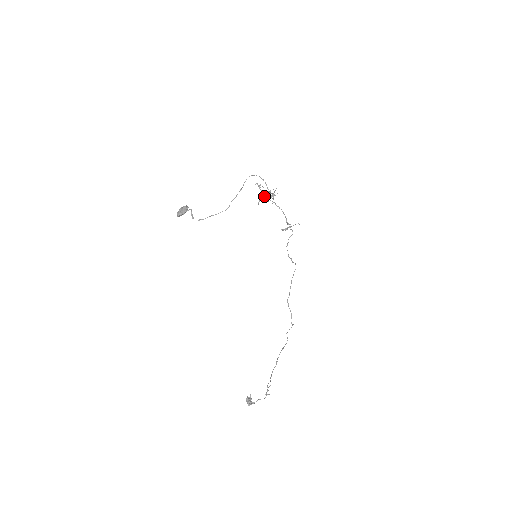
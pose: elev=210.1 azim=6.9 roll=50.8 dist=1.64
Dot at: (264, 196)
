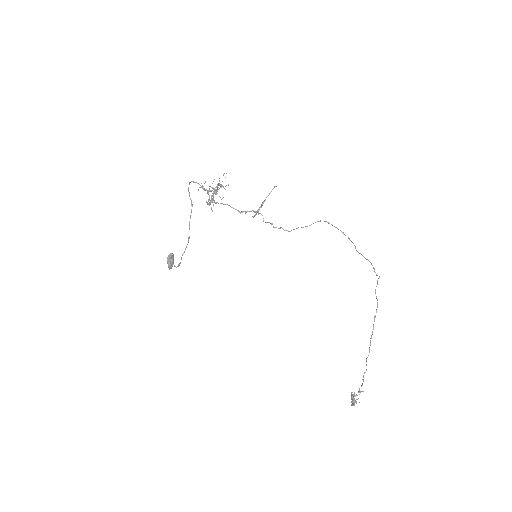
Dot at: occluded
